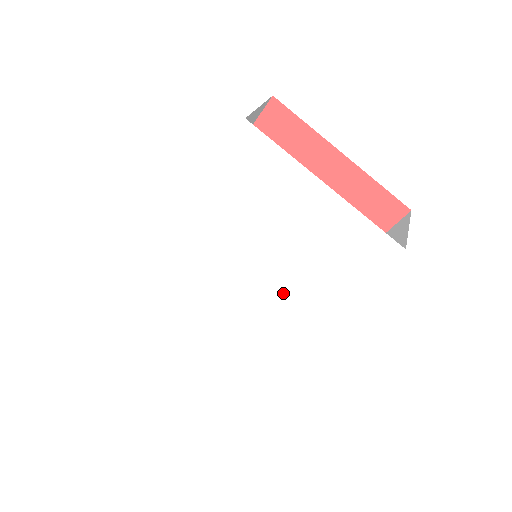
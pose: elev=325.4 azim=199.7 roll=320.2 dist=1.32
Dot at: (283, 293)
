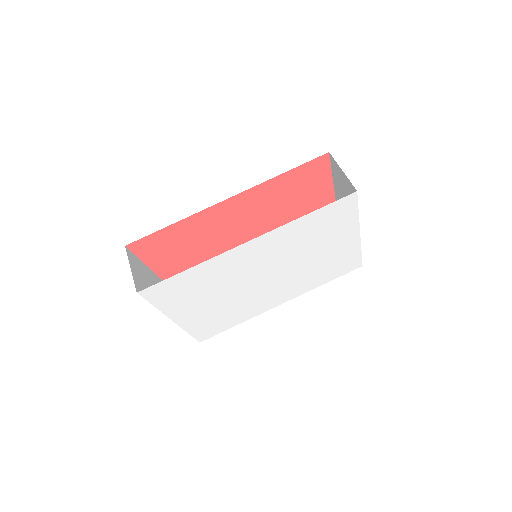
Dot at: (281, 287)
